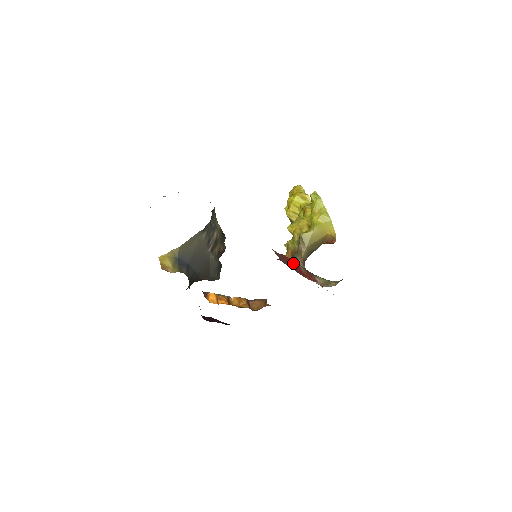
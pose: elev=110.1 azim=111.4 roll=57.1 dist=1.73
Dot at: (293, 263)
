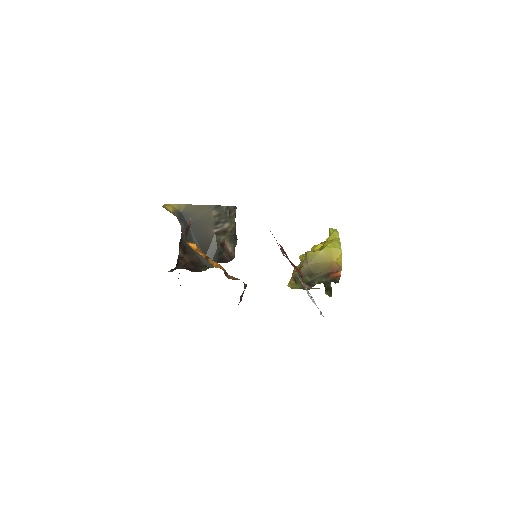
Dot at: (284, 251)
